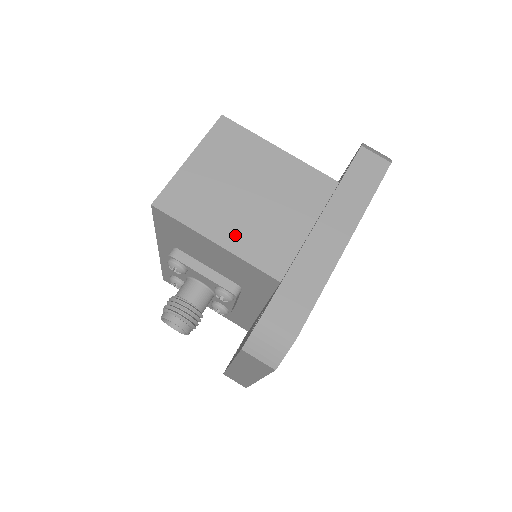
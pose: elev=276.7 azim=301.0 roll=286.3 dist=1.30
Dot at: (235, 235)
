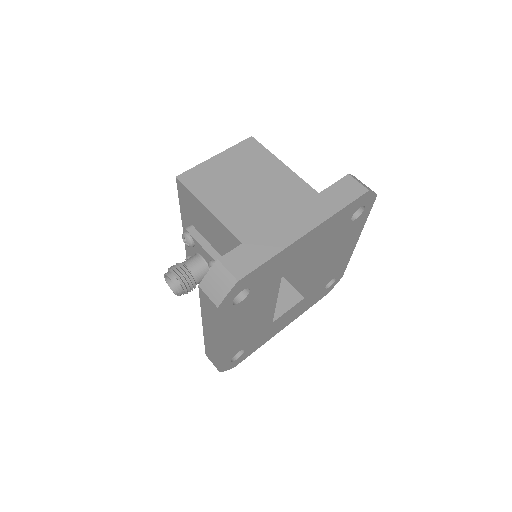
Dot at: (226, 209)
